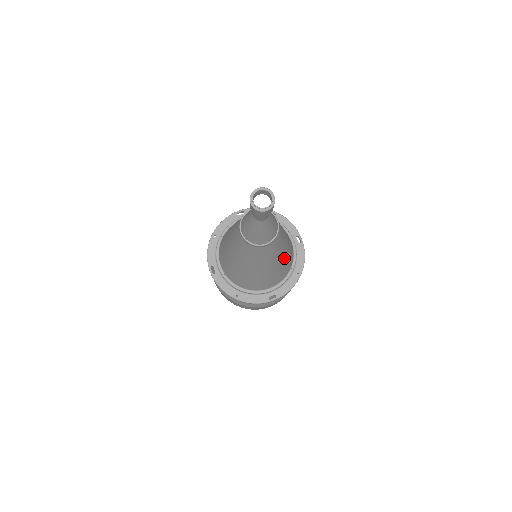
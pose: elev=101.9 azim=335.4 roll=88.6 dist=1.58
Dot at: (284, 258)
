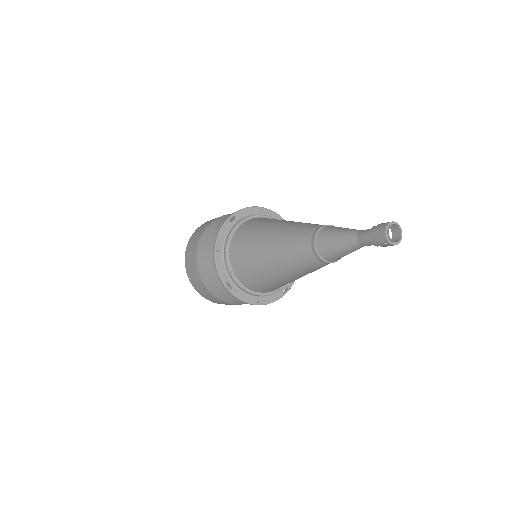
Dot at: occluded
